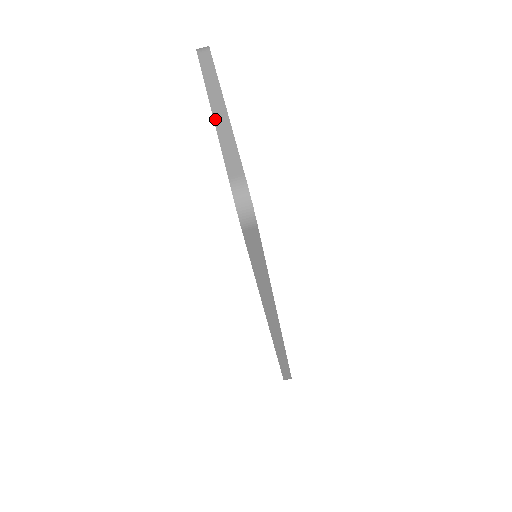
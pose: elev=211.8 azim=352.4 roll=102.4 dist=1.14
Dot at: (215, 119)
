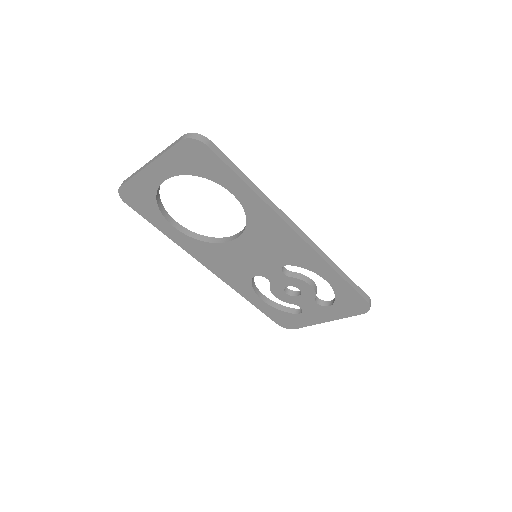
Dot at: (153, 161)
